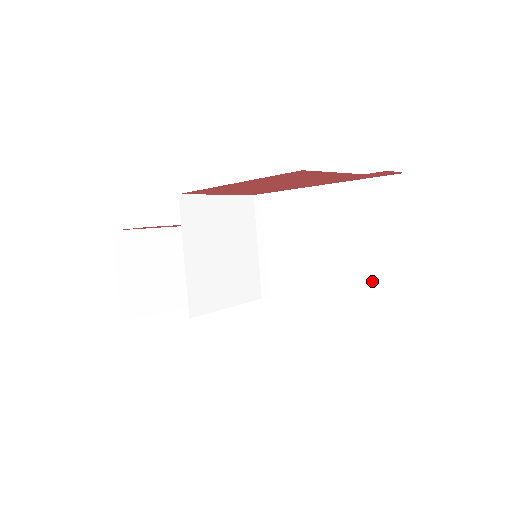
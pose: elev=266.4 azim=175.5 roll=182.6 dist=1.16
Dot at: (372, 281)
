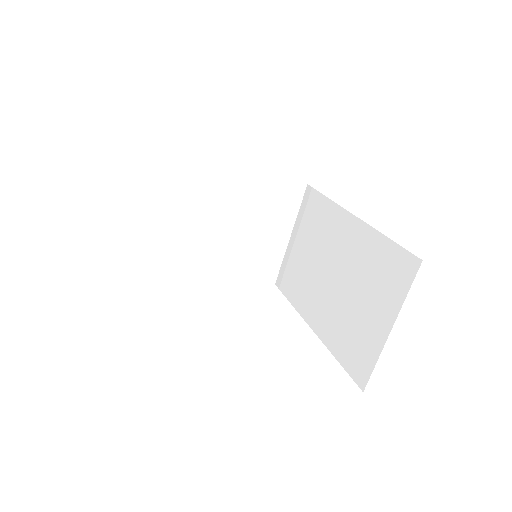
Dot at: (348, 340)
